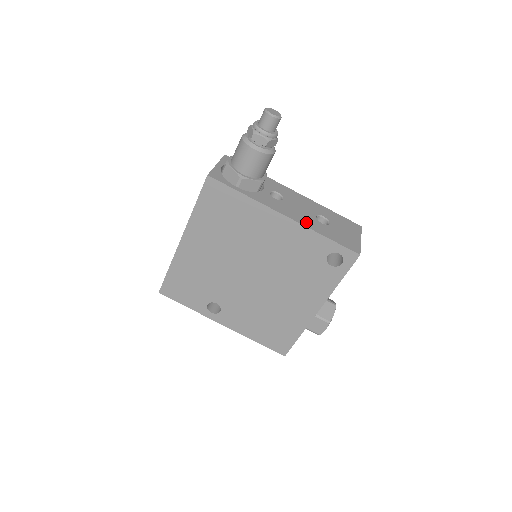
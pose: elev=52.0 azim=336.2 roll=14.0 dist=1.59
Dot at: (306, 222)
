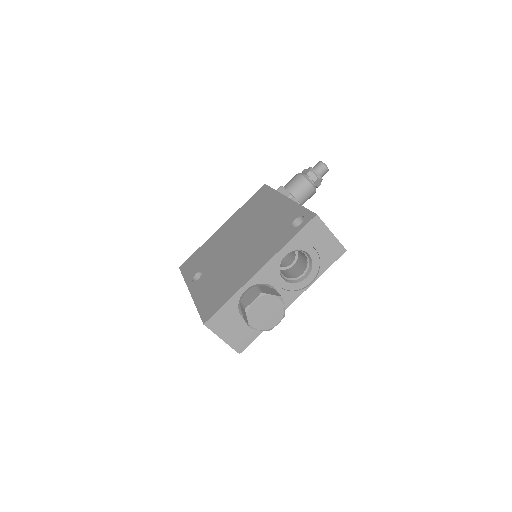
Dot at: occluded
